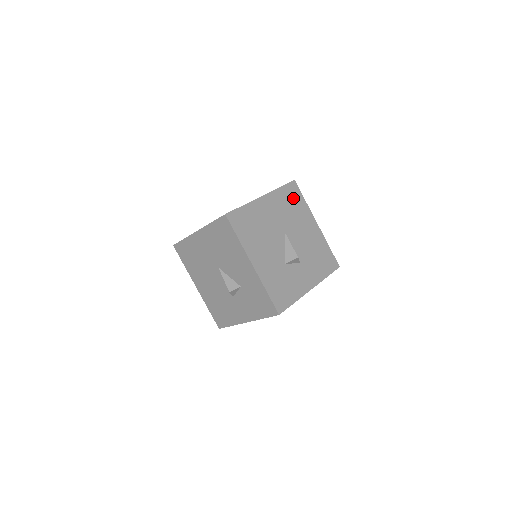
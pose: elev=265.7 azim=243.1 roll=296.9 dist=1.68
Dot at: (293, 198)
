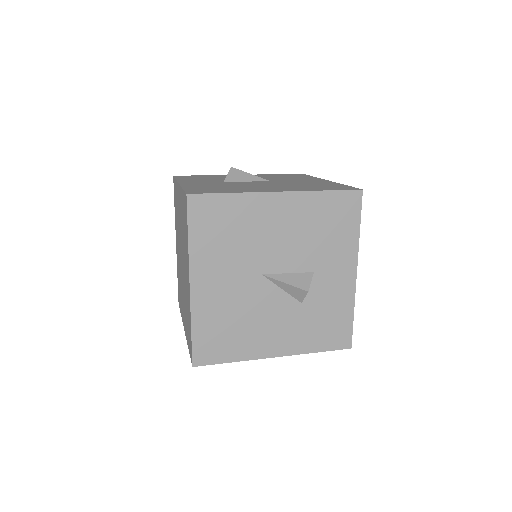
Dot at: (216, 220)
